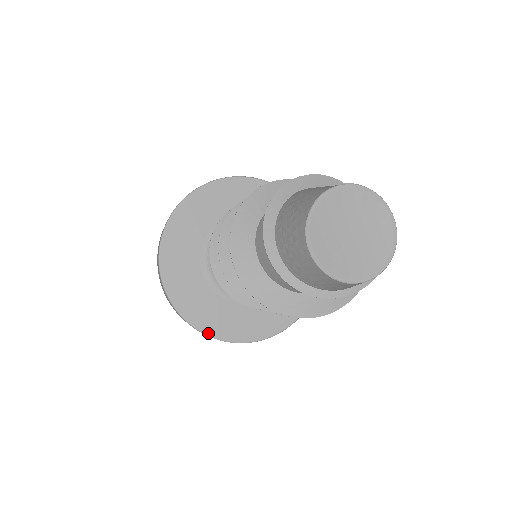
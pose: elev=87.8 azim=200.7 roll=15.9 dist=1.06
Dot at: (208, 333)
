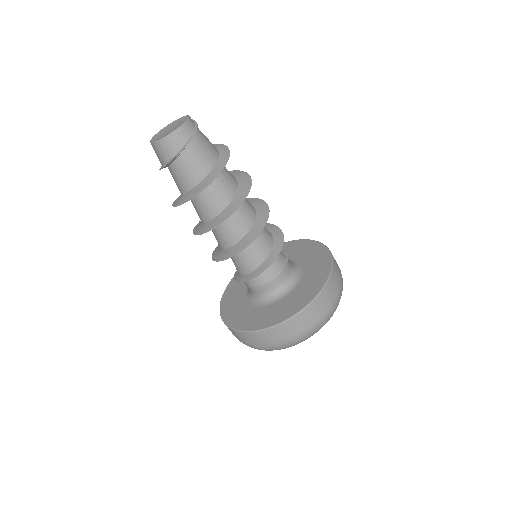
Dot at: (234, 327)
